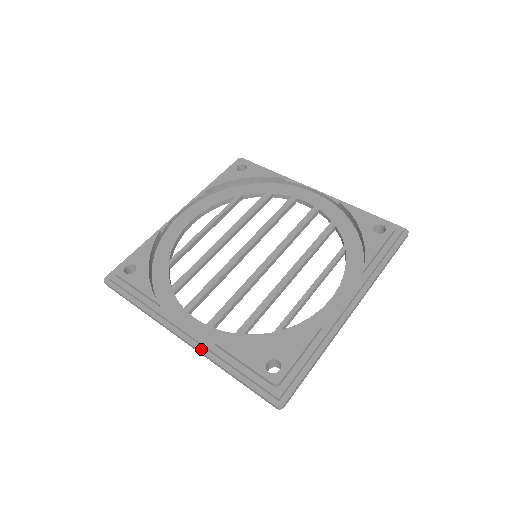
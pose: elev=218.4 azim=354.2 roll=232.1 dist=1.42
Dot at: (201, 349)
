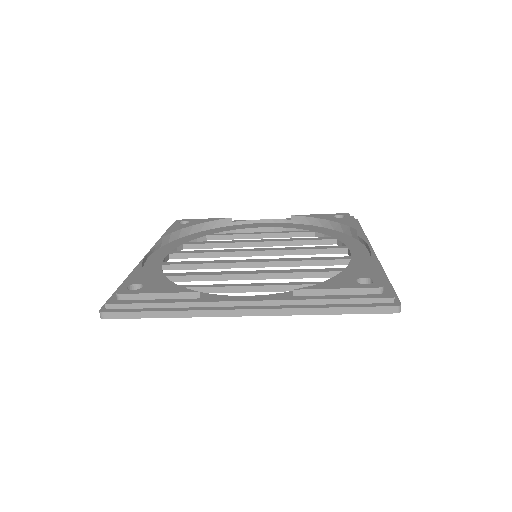
Dot at: occluded
